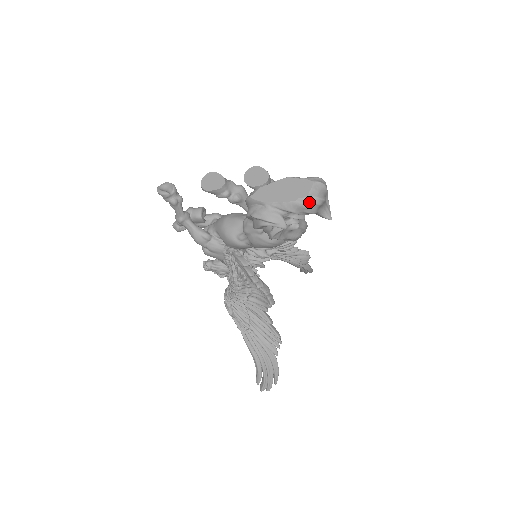
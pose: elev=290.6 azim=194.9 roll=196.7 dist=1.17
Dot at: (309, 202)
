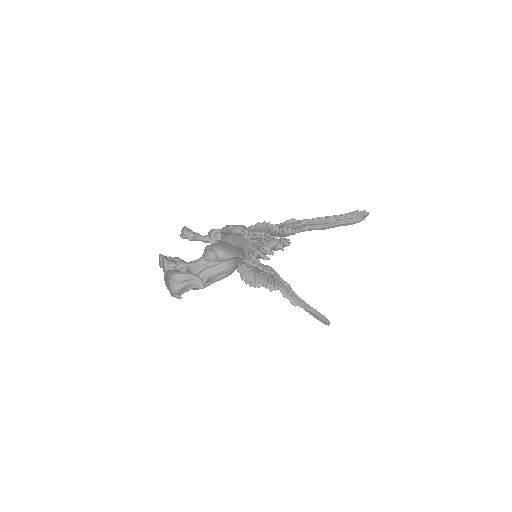
Dot at: (172, 293)
